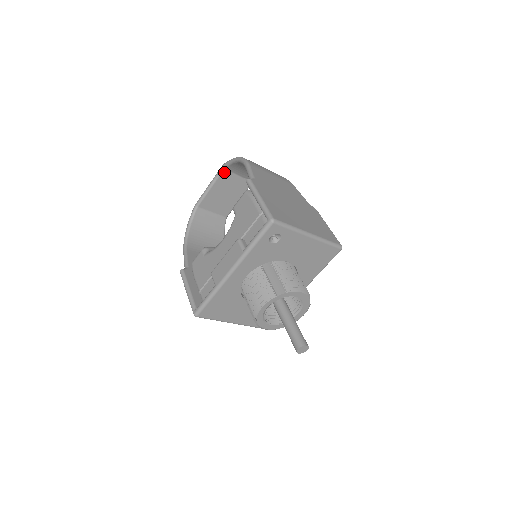
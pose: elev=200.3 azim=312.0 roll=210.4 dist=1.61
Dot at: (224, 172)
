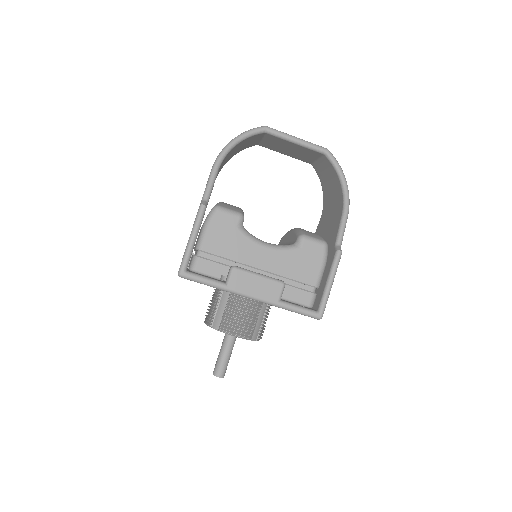
Dot at: (320, 153)
